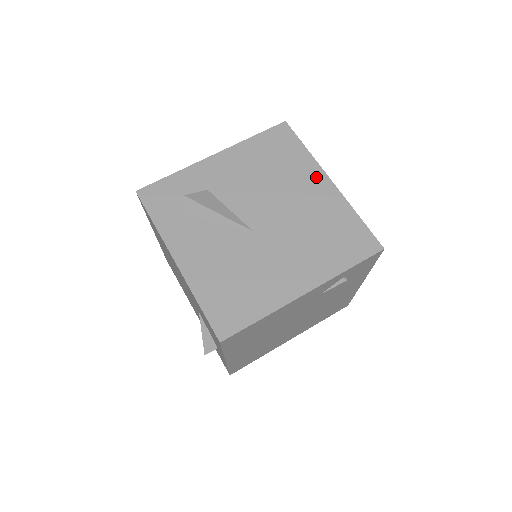
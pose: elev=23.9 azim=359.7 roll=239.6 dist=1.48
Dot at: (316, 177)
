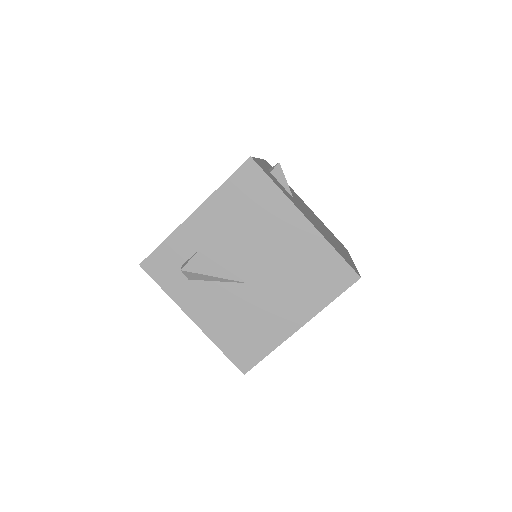
Dot at: (291, 217)
